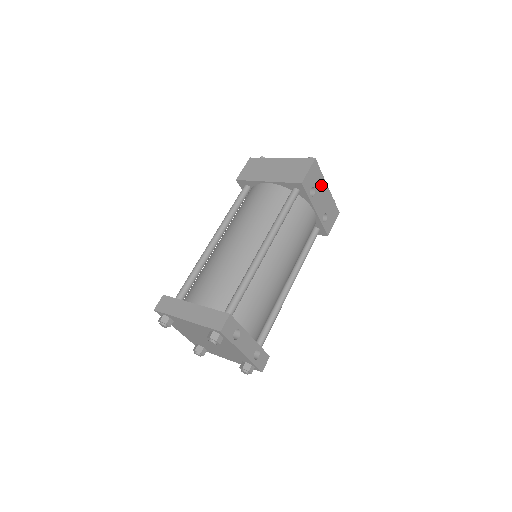
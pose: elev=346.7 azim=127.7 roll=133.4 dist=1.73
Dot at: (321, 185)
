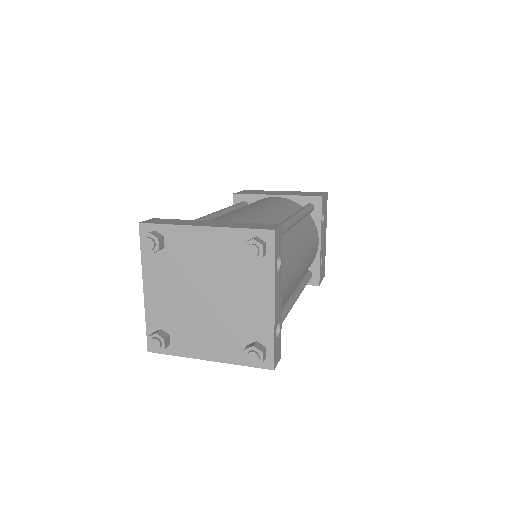
Dot at: (325, 224)
